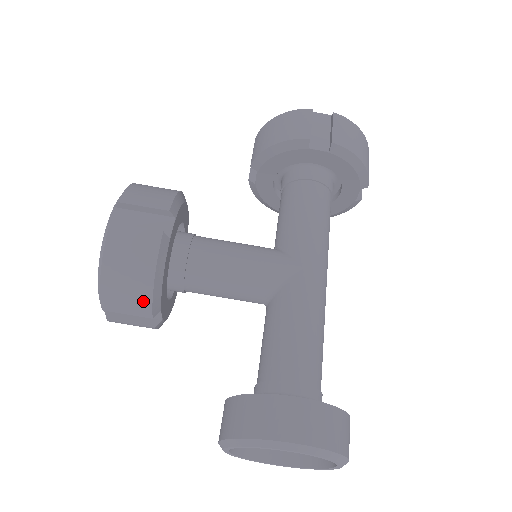
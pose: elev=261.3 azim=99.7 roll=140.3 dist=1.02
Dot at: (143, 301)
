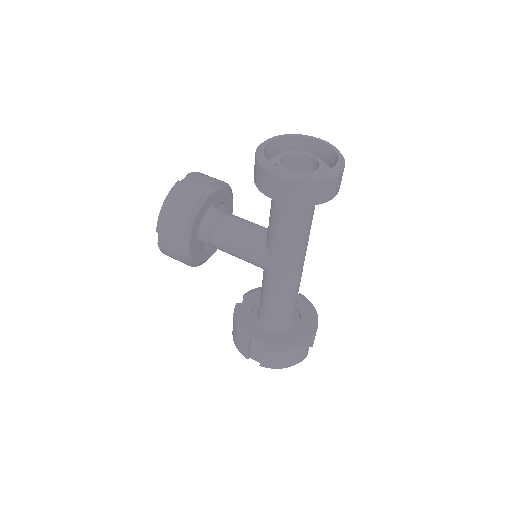
Dot at: (216, 180)
